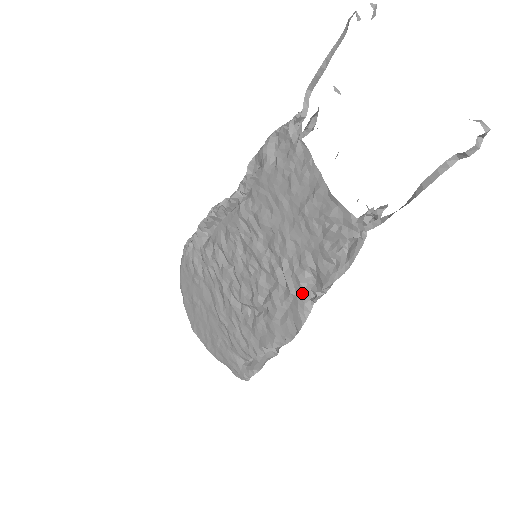
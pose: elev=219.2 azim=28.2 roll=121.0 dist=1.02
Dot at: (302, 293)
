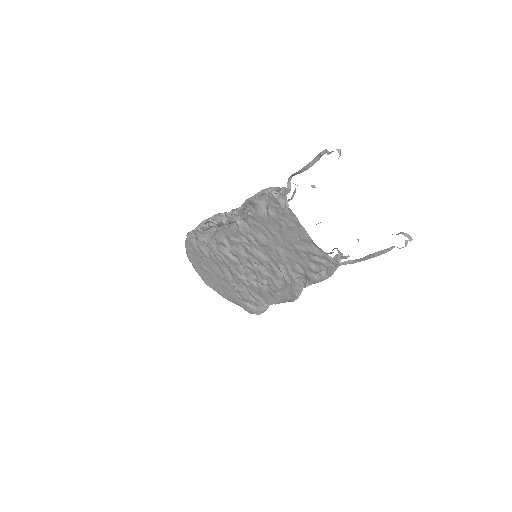
Dot at: (296, 284)
